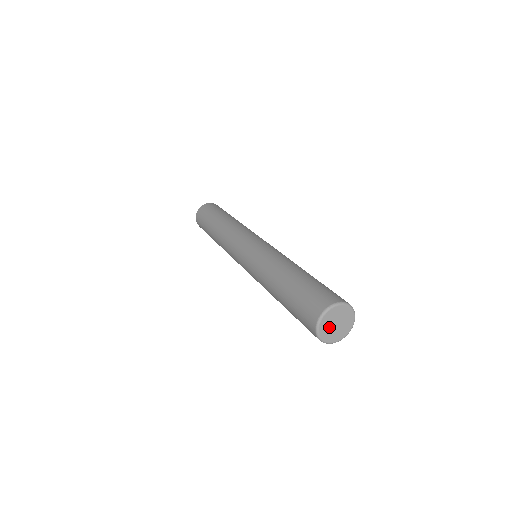
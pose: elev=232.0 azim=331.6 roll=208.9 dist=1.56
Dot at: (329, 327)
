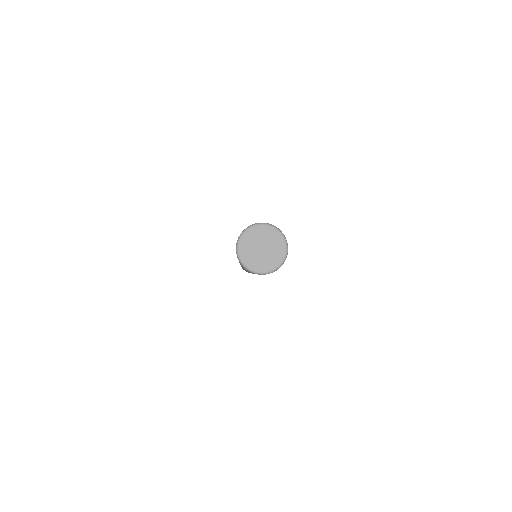
Dot at: (256, 257)
